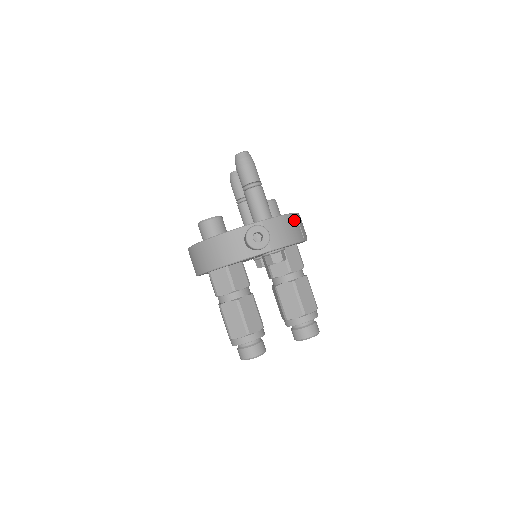
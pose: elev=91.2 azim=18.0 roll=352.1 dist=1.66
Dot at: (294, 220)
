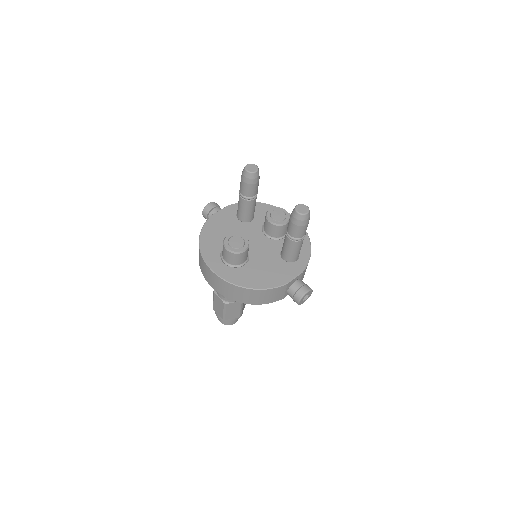
Dot at: occluded
